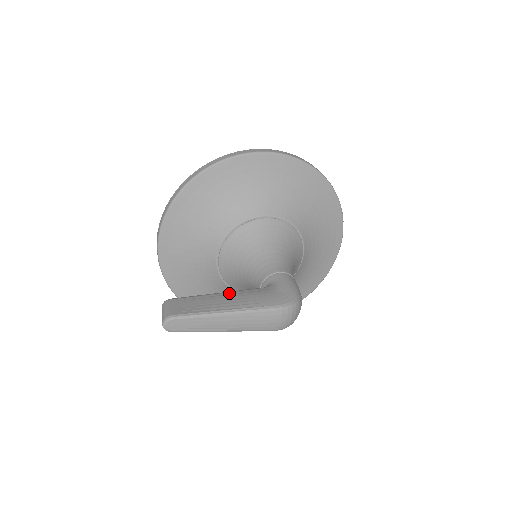
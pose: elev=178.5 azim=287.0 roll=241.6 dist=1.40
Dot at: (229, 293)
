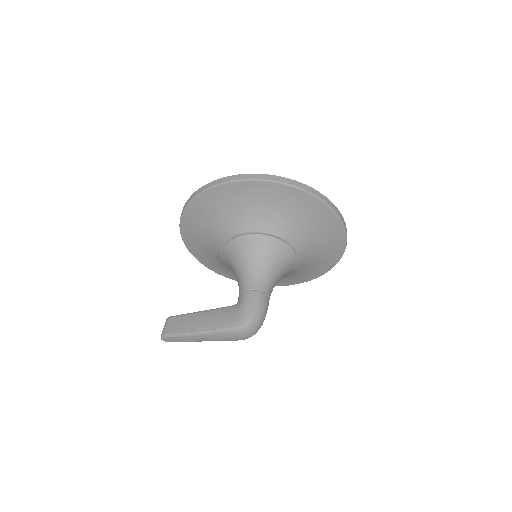
Dot at: (205, 313)
